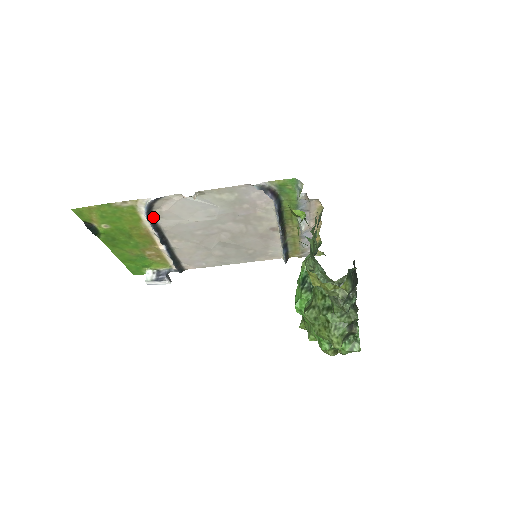
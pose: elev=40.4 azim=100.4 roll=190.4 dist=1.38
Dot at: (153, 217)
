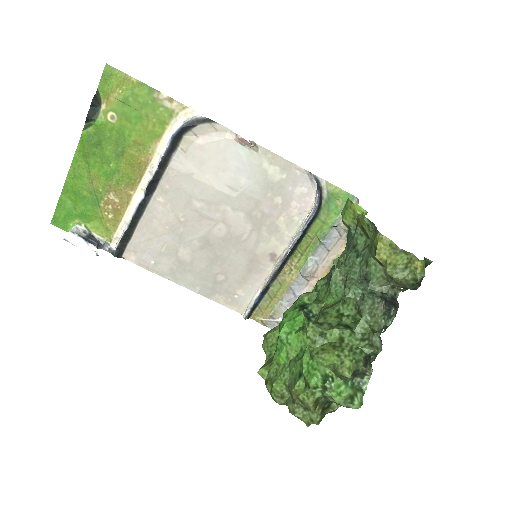
Dot at: (178, 142)
